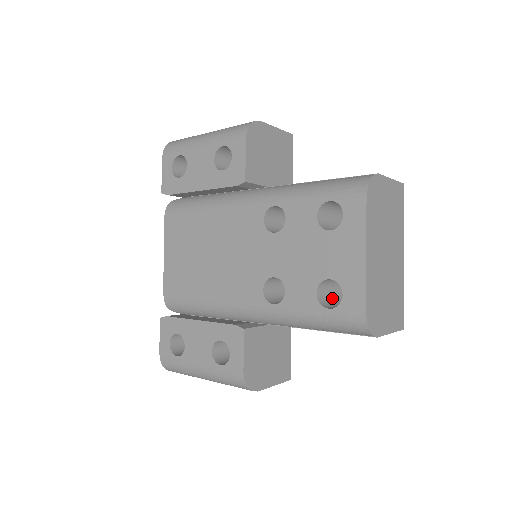
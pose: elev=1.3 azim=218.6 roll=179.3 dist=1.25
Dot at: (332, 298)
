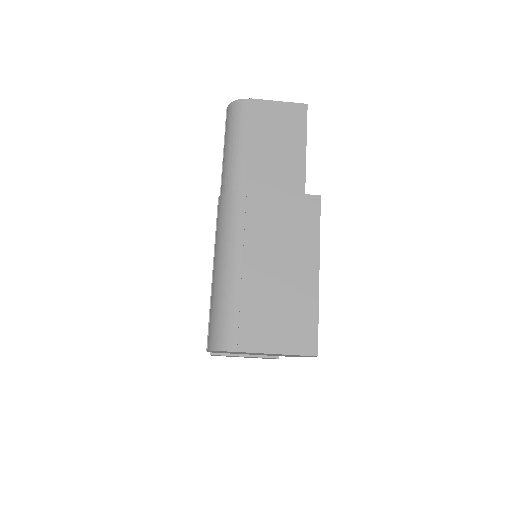
Dot at: occluded
